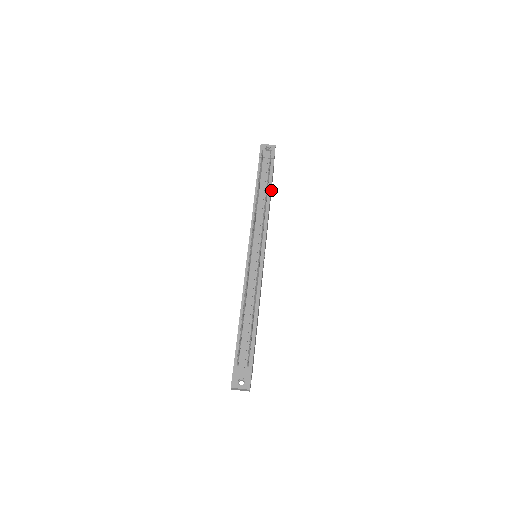
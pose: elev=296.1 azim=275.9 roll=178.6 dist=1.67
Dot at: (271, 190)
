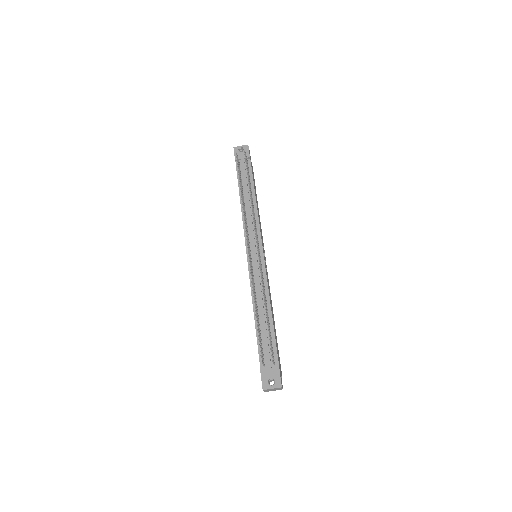
Dot at: (255, 189)
